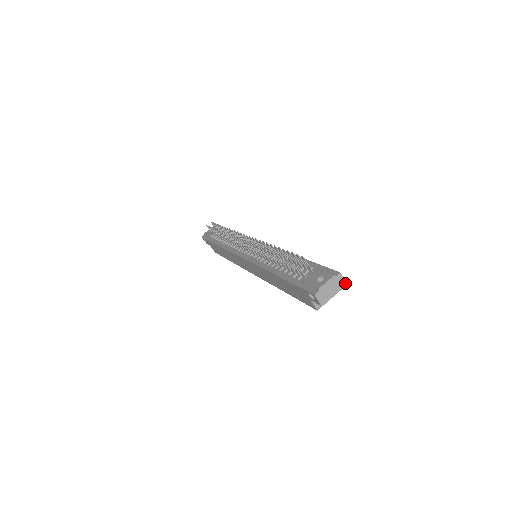
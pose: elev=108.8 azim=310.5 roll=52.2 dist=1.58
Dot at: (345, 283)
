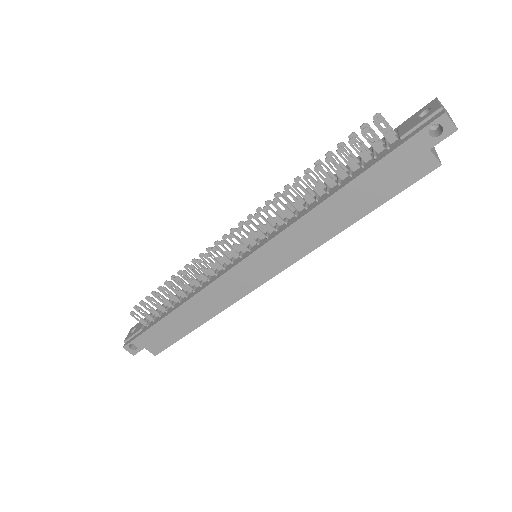
Dot at: (447, 112)
